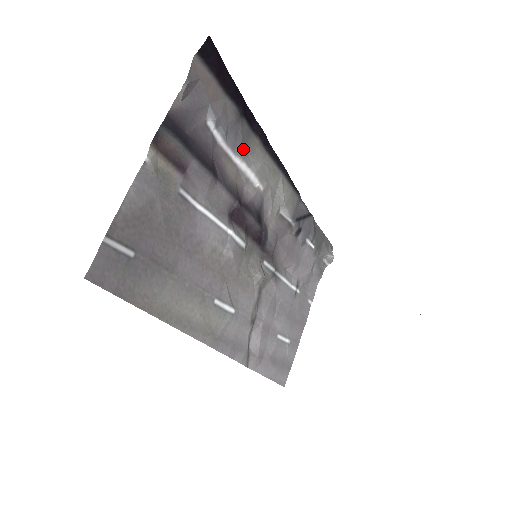
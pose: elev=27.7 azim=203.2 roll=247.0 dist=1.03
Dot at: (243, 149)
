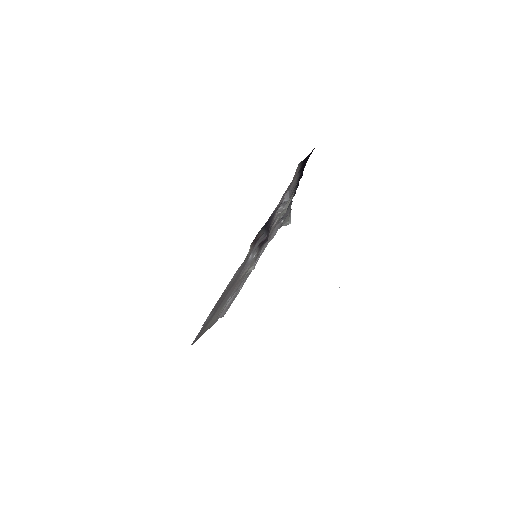
Dot at: occluded
